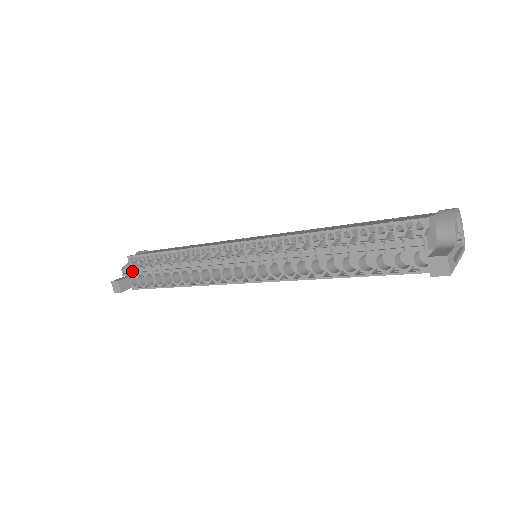
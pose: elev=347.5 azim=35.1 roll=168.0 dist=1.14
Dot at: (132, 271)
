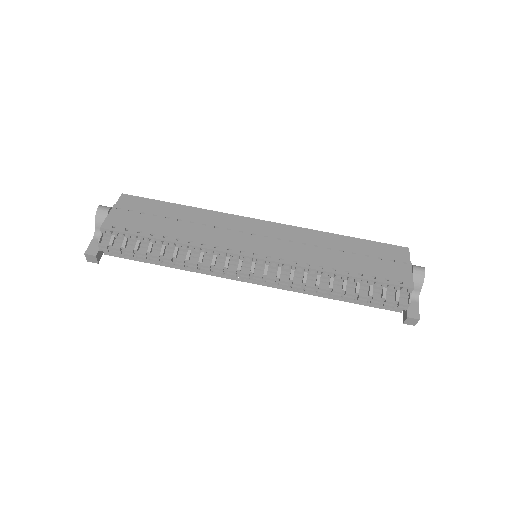
Dot at: (114, 249)
